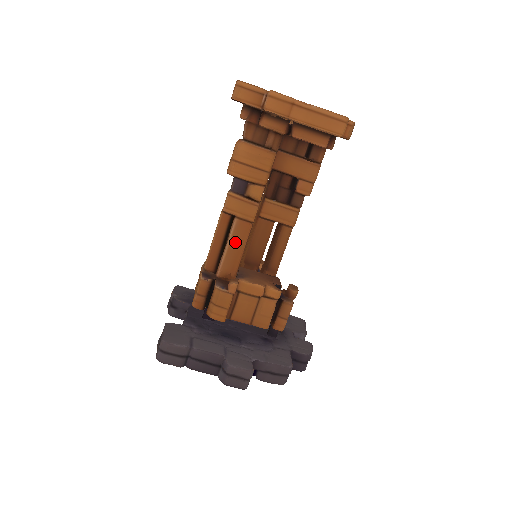
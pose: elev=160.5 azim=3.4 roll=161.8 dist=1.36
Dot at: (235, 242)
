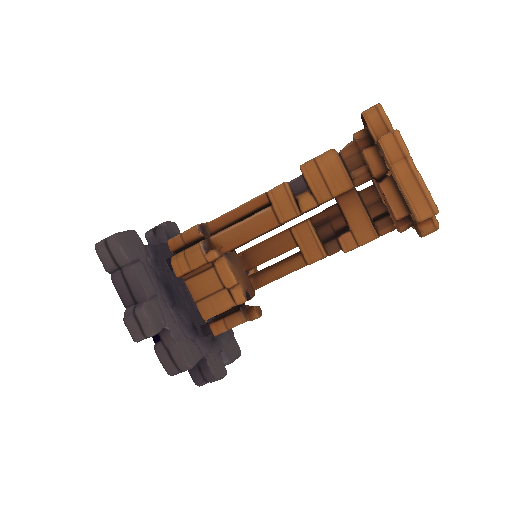
Dot at: (251, 225)
